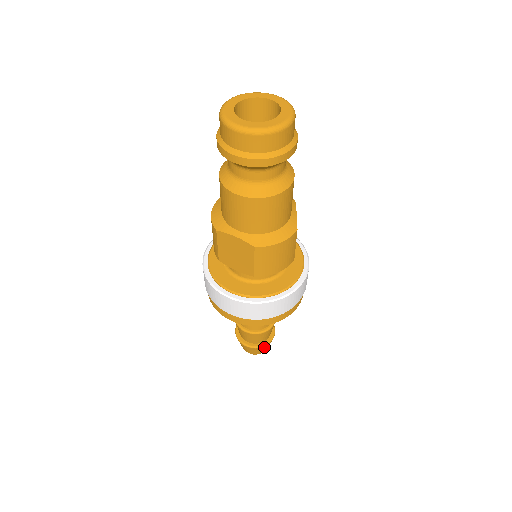
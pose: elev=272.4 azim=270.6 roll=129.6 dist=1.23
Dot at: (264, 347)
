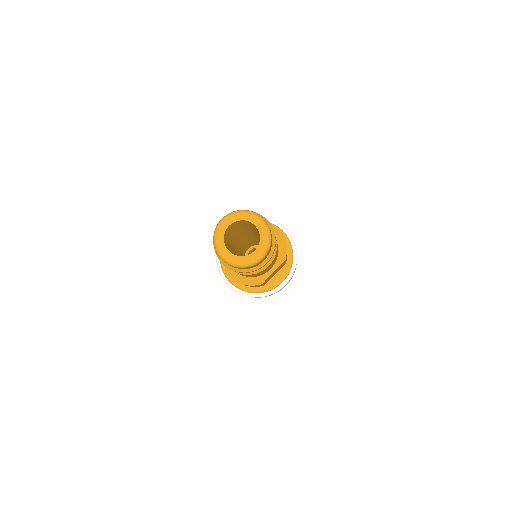
Dot at: occluded
